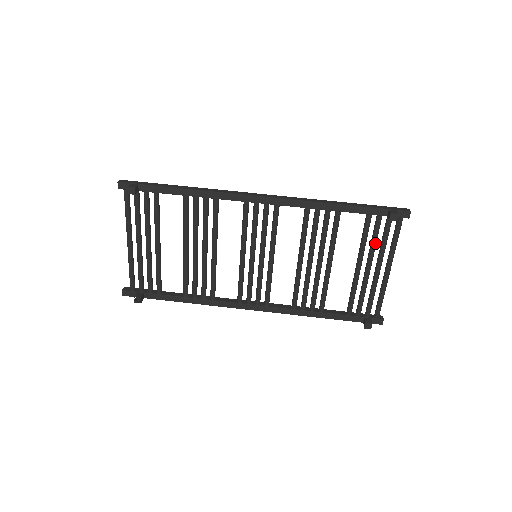
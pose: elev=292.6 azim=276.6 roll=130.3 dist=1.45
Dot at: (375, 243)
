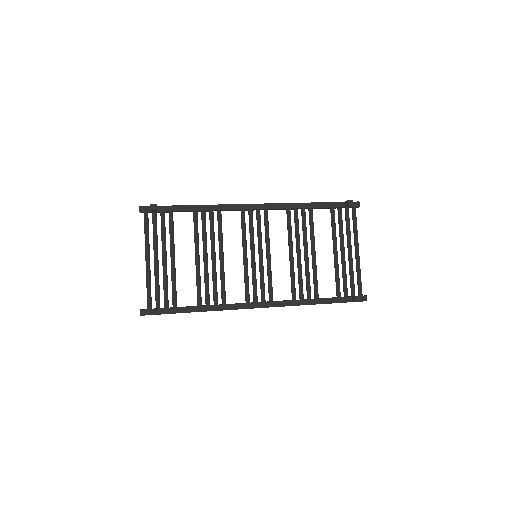
Dot at: (342, 230)
